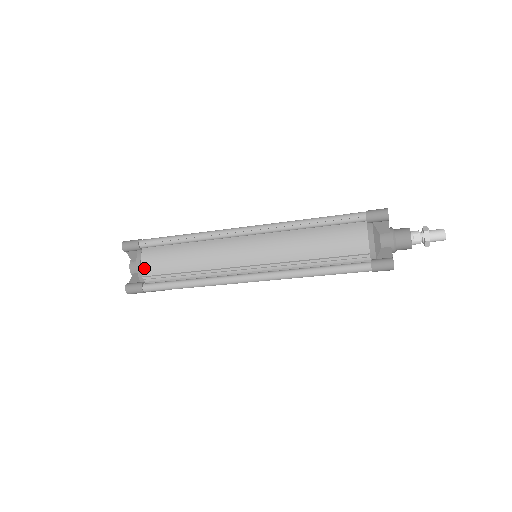
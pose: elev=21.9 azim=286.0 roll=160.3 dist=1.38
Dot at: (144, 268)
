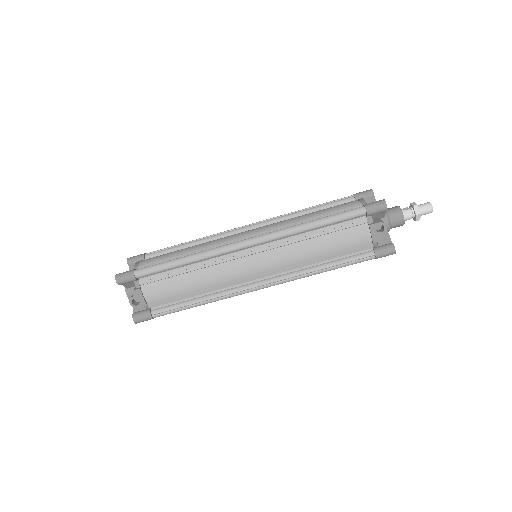
Dot at: (143, 262)
